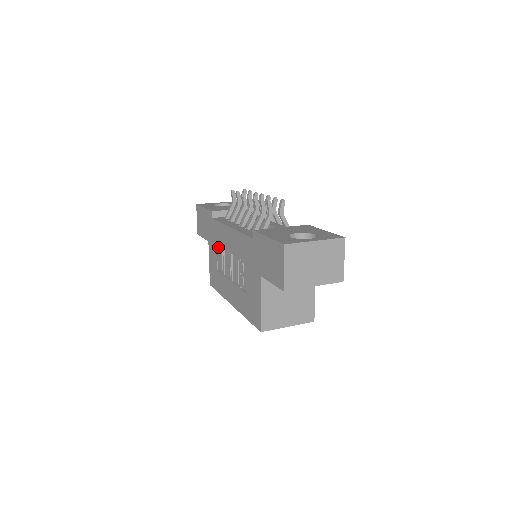
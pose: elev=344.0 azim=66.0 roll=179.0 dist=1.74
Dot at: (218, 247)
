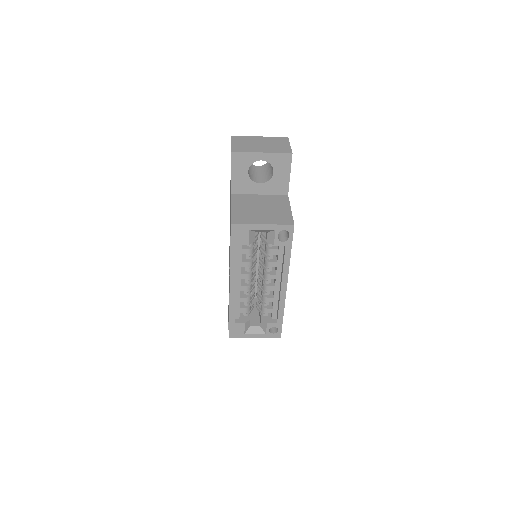
Dot at: occluded
